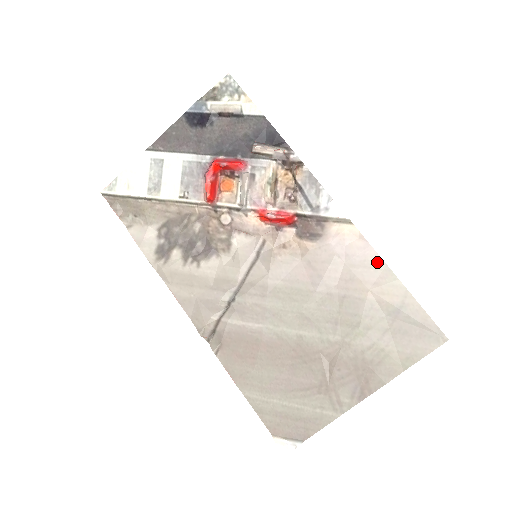
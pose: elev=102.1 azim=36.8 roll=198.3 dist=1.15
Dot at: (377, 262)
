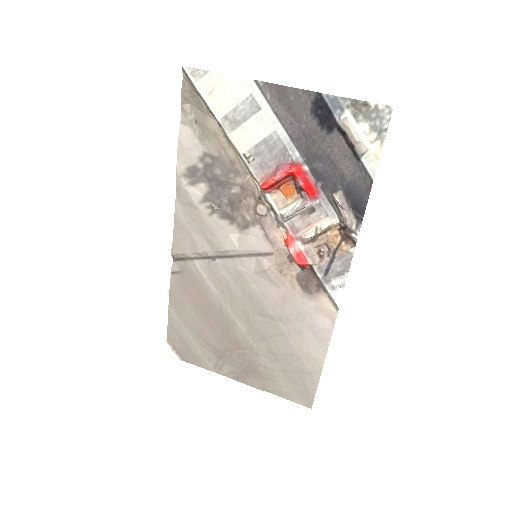
Dot at: (324, 342)
